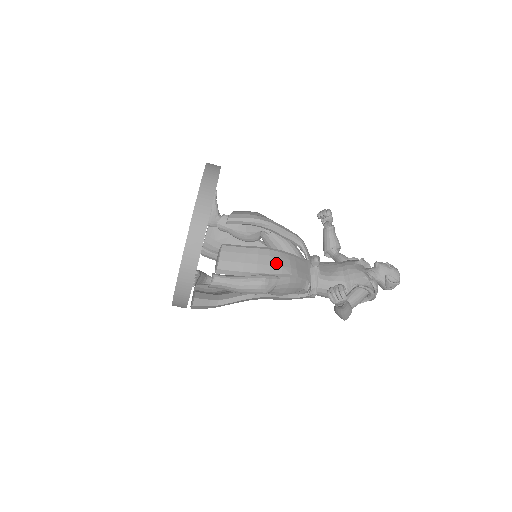
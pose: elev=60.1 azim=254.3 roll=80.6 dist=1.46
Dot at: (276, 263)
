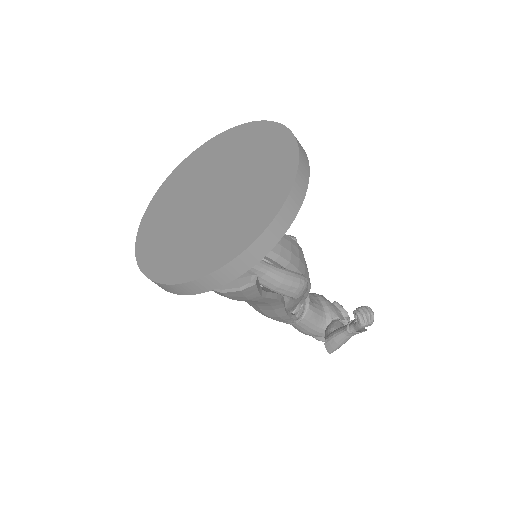
Dot at: (306, 266)
